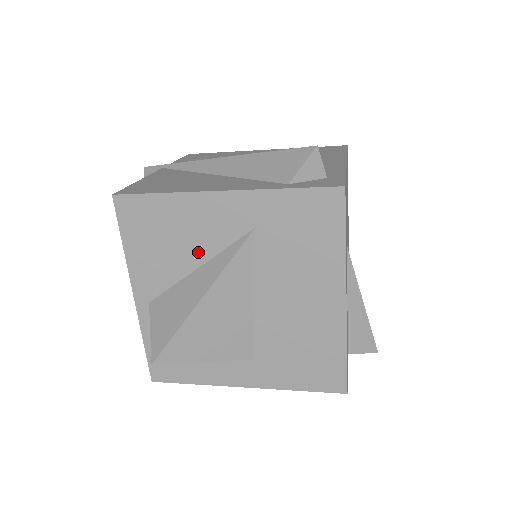
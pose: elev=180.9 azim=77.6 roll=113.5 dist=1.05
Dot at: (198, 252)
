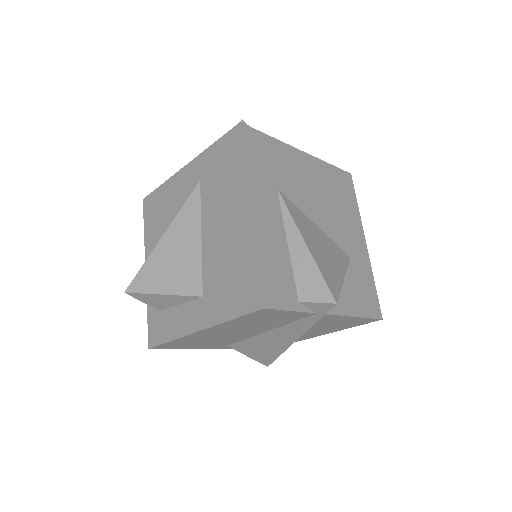
Dot at: (175, 216)
